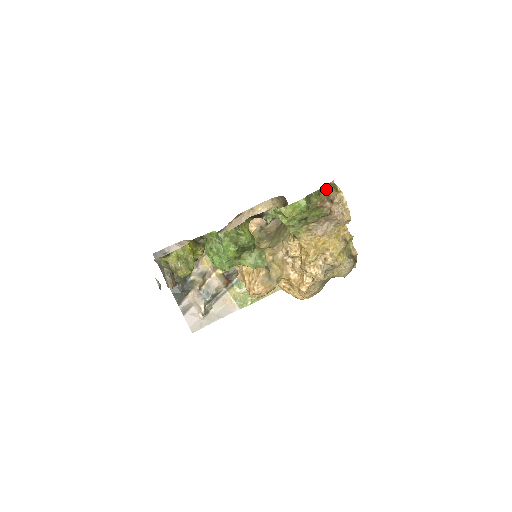
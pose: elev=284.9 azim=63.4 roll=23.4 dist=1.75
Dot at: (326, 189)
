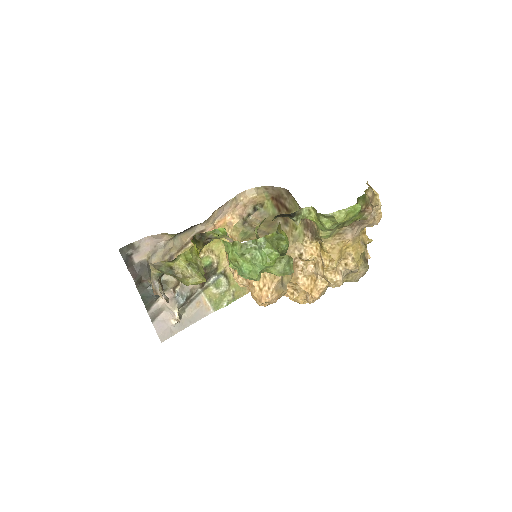
Dot at: (367, 191)
